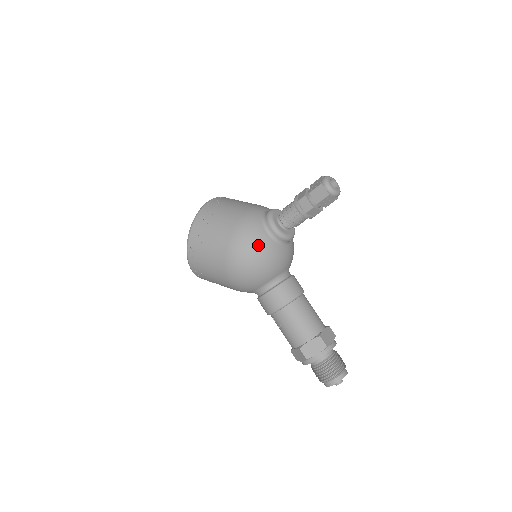
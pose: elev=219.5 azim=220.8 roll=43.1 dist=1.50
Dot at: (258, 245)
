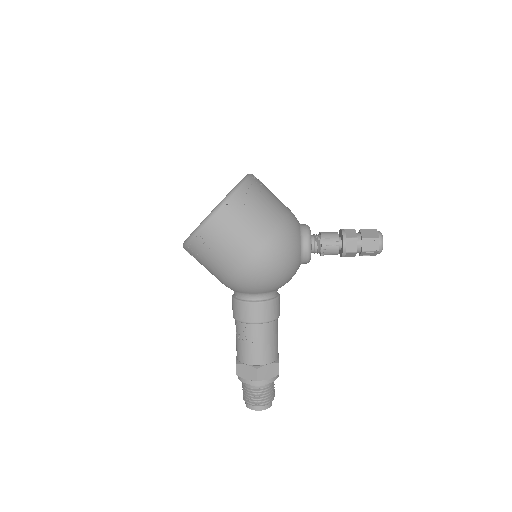
Dot at: (292, 257)
